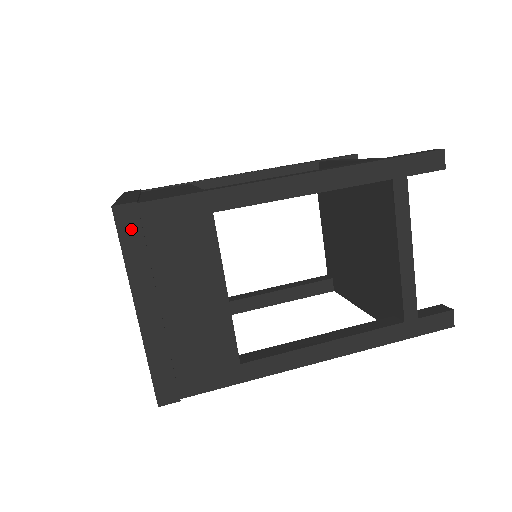
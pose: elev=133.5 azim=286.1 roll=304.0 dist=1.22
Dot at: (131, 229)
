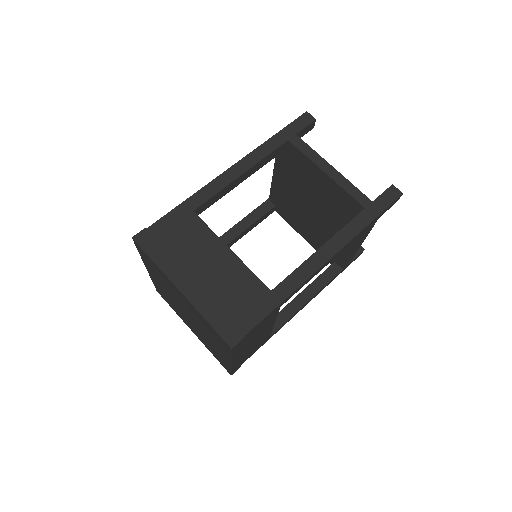
Dot at: (150, 244)
